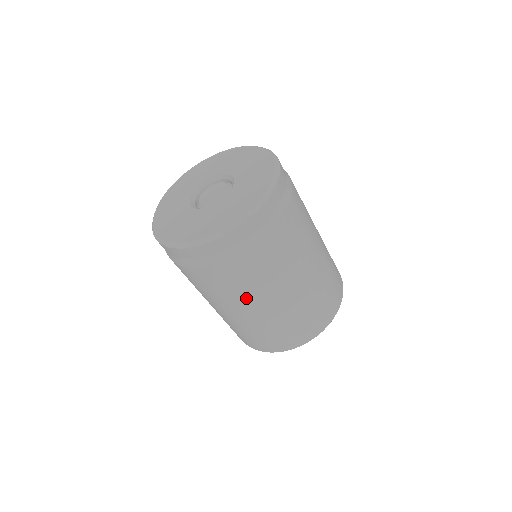
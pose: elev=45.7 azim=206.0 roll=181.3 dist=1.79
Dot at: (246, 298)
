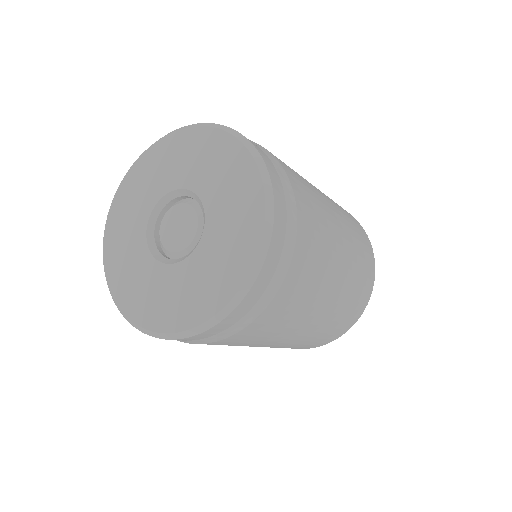
Dot at: (263, 343)
